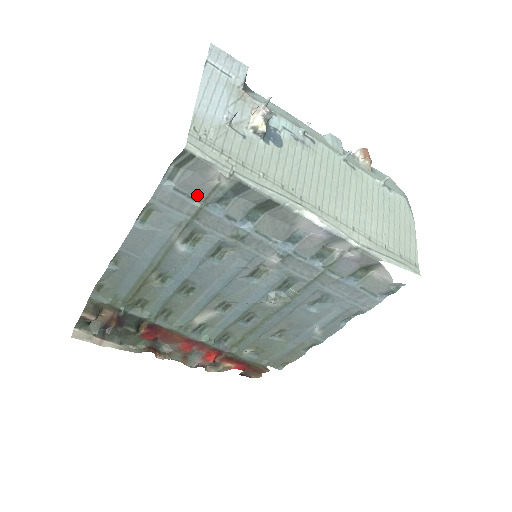
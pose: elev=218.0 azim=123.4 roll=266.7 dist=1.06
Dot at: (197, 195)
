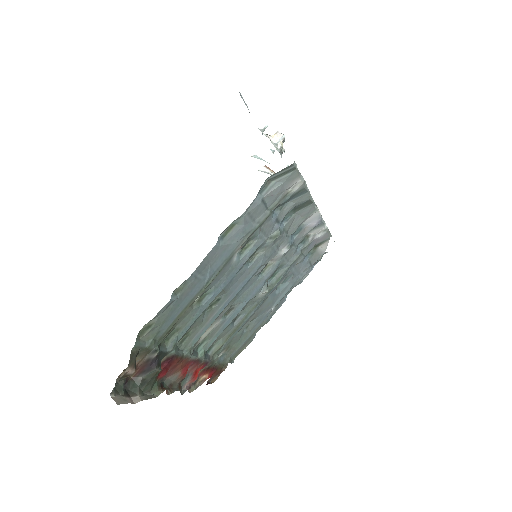
Dot at: (271, 204)
